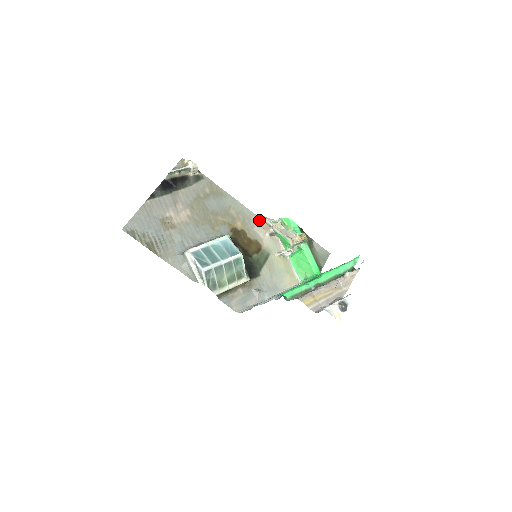
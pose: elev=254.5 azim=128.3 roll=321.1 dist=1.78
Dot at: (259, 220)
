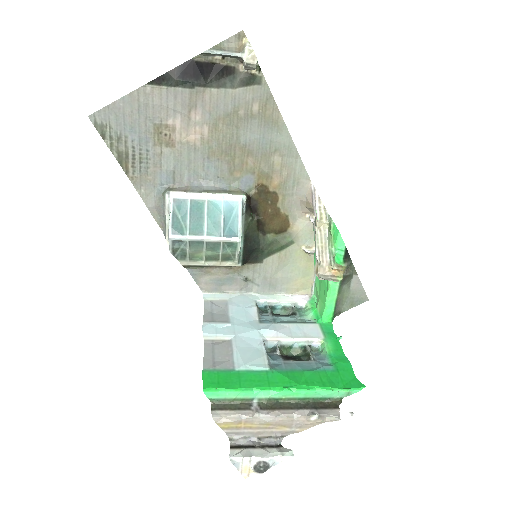
Dot at: (308, 192)
